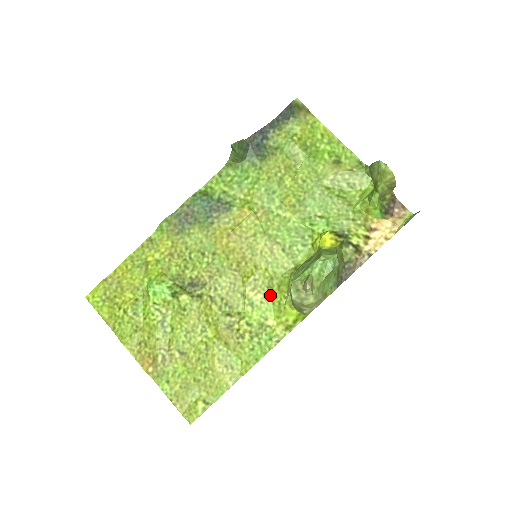
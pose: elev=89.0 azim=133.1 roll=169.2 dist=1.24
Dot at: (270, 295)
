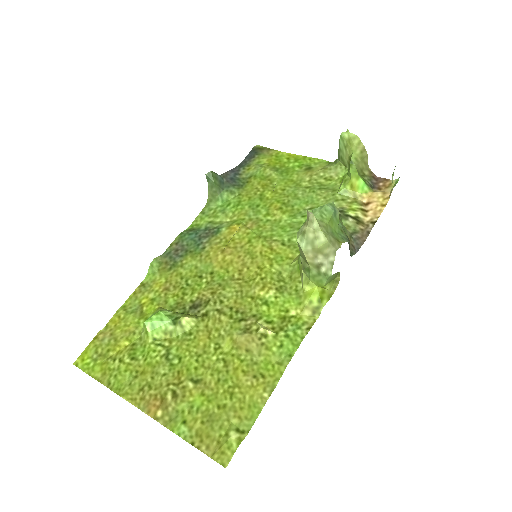
Dot at: (283, 287)
